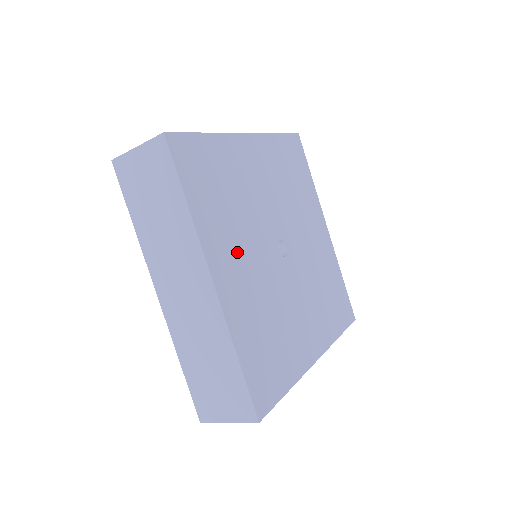
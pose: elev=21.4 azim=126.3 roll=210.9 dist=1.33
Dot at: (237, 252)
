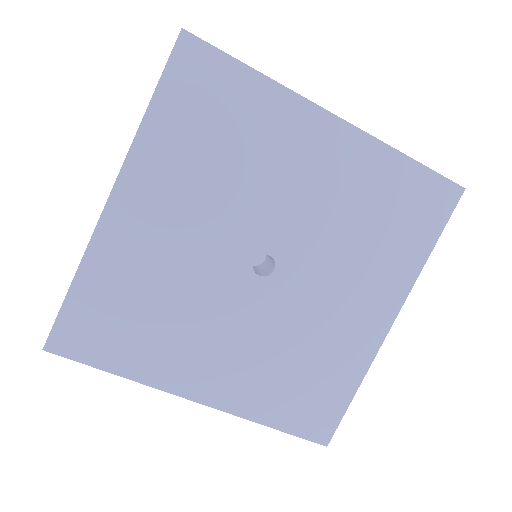
Dot at: (176, 205)
